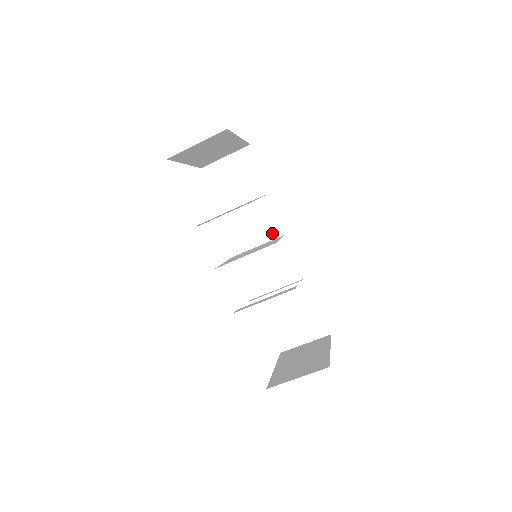
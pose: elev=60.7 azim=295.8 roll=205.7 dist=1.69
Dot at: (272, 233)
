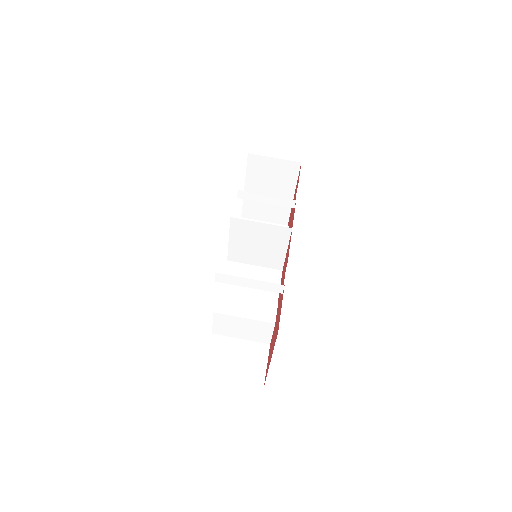
Dot at: occluded
